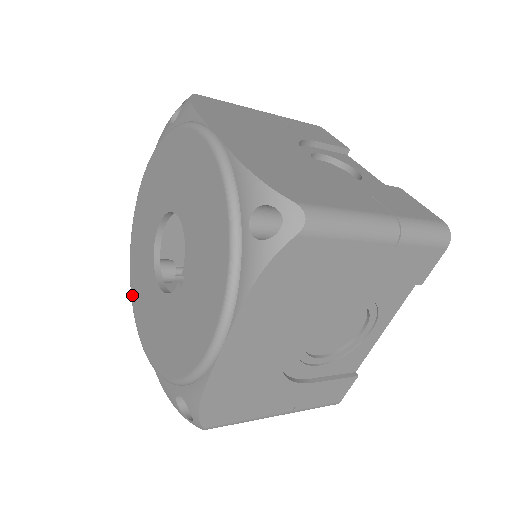
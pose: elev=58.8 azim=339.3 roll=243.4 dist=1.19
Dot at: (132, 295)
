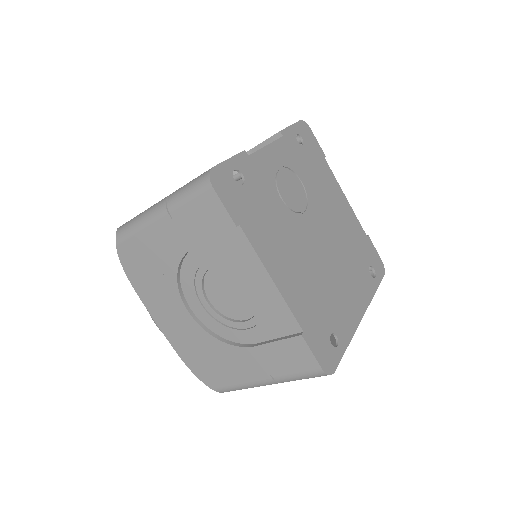
Dot at: occluded
